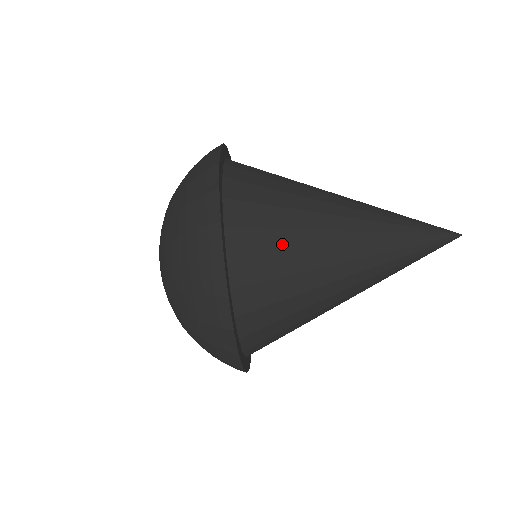
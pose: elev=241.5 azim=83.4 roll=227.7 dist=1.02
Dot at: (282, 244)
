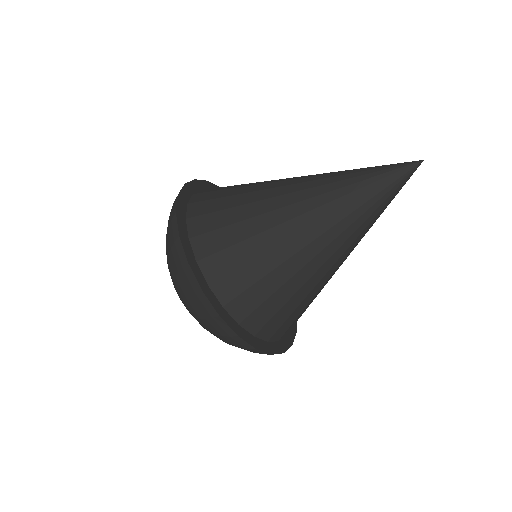
Dot at: (249, 253)
